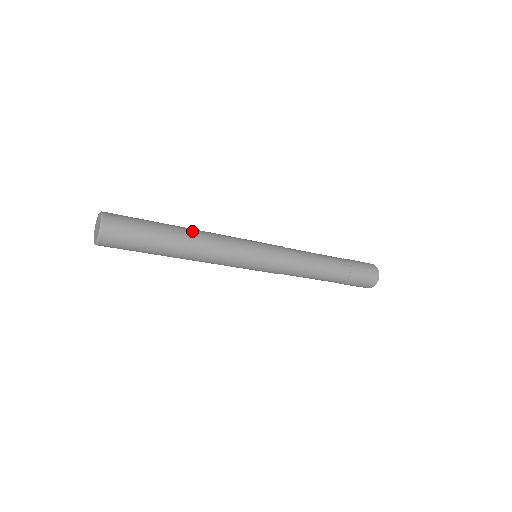
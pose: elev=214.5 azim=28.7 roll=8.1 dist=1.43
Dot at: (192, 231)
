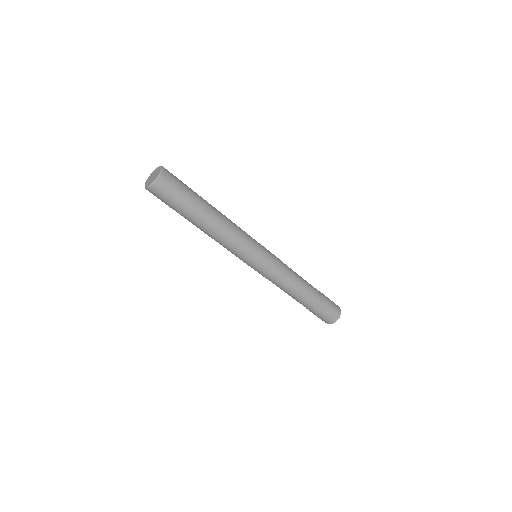
Dot at: (219, 212)
